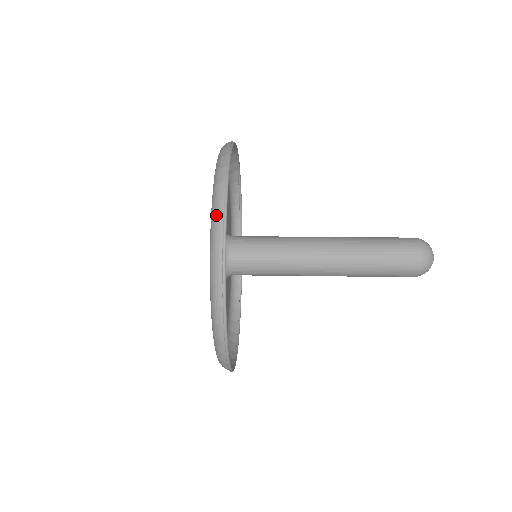
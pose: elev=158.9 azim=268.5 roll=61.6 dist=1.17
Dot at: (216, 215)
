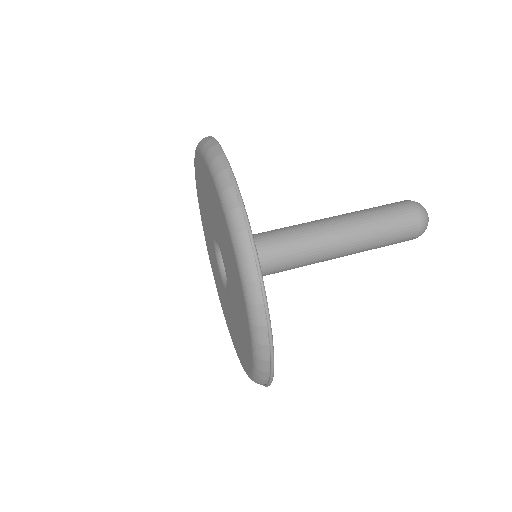
Dot at: (224, 184)
